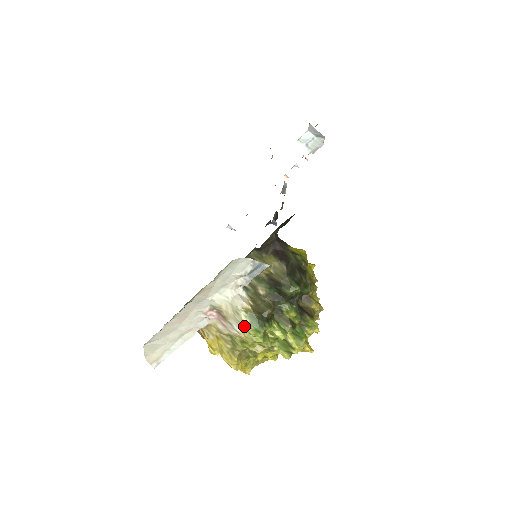
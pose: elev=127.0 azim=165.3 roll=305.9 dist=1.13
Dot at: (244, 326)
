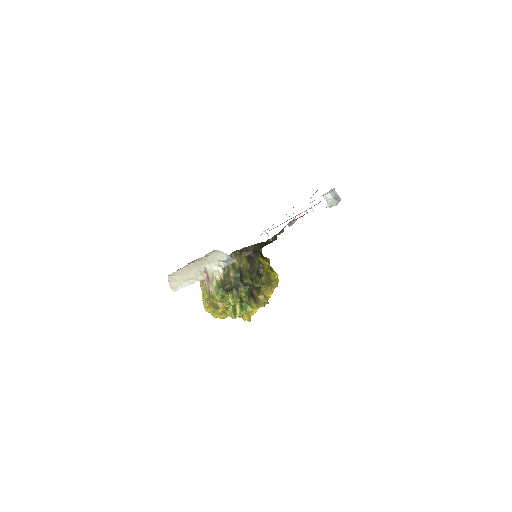
Dot at: (213, 287)
